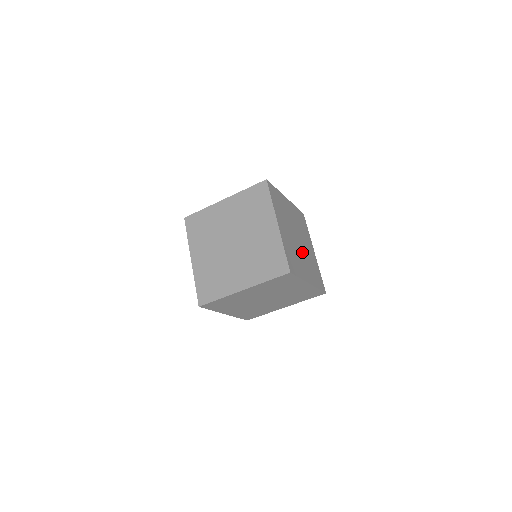
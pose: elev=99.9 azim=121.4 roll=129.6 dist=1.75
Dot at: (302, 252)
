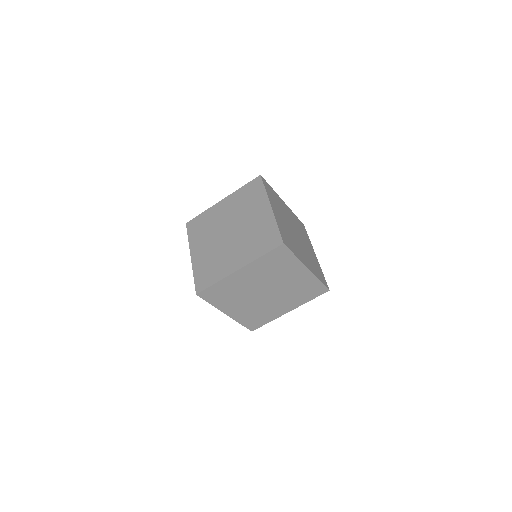
Dot at: (300, 244)
